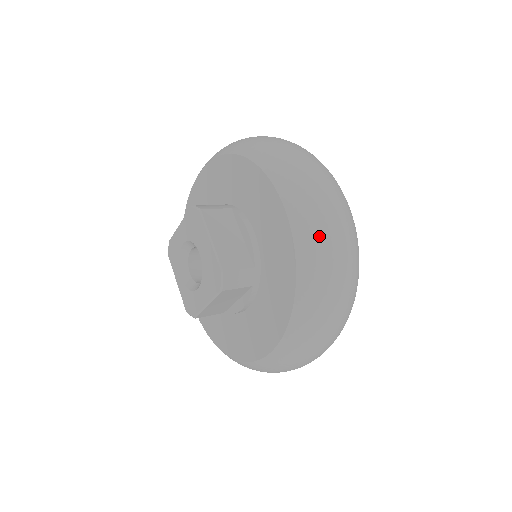
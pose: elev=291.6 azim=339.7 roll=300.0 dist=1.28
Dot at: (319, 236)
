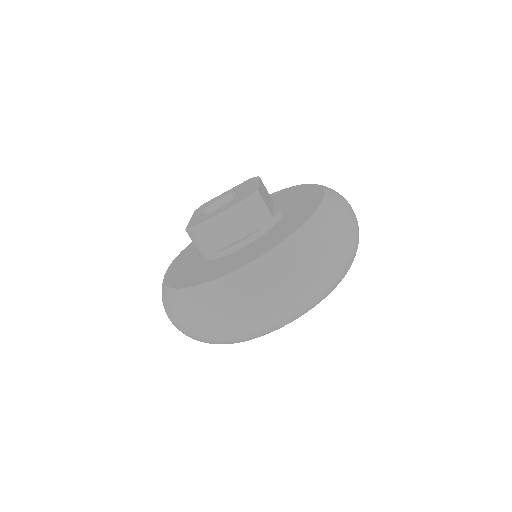
Dot at: (341, 210)
